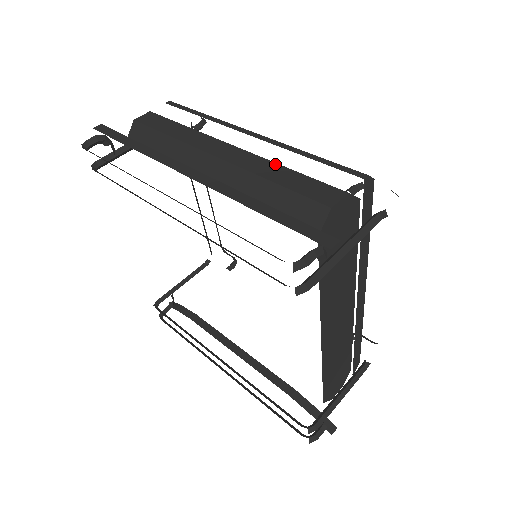
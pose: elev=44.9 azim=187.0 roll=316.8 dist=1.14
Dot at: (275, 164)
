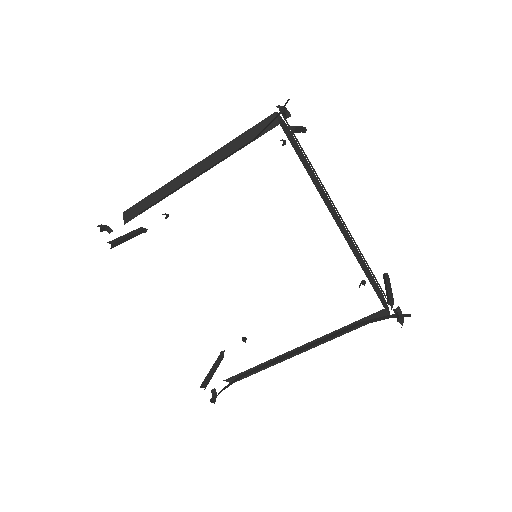
Dot at: occluded
